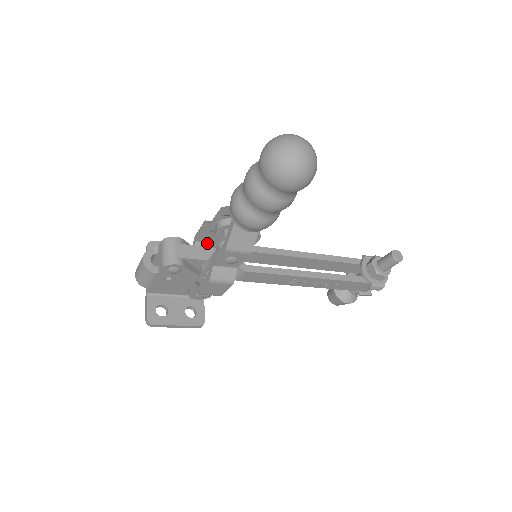
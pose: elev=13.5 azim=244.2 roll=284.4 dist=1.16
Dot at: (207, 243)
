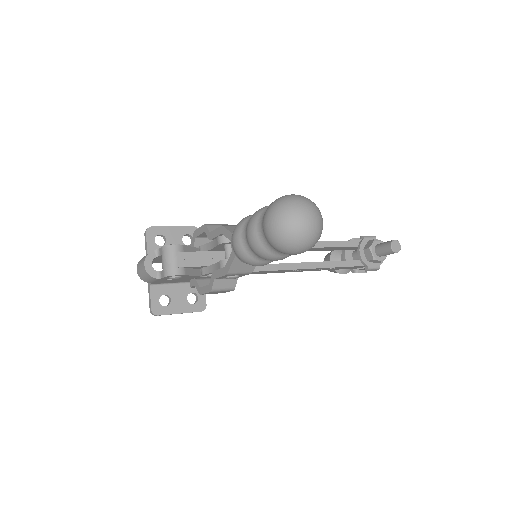
Dot at: (207, 248)
